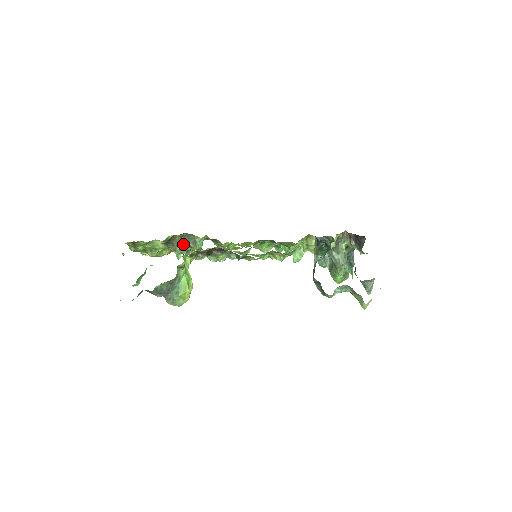
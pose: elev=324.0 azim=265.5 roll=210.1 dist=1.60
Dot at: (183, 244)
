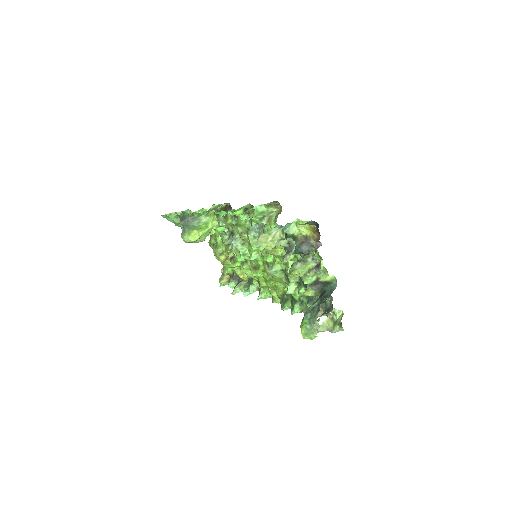
Dot at: (244, 285)
